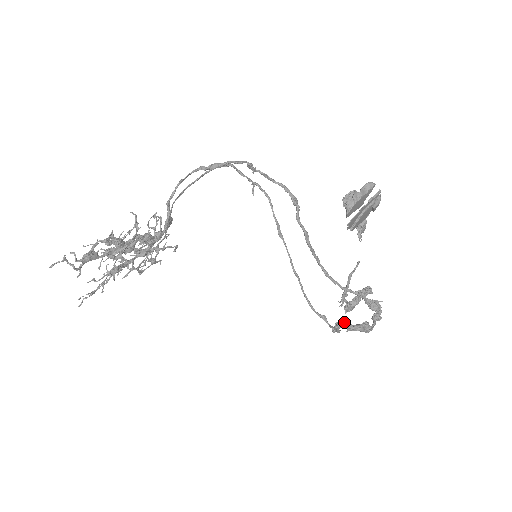
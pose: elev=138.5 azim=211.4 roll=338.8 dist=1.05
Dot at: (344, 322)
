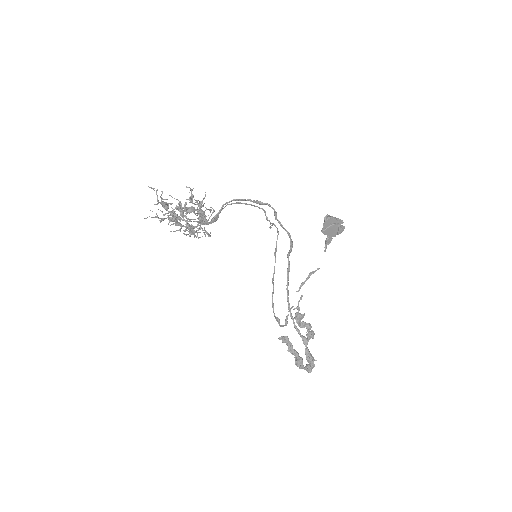
Dot at: occluded
